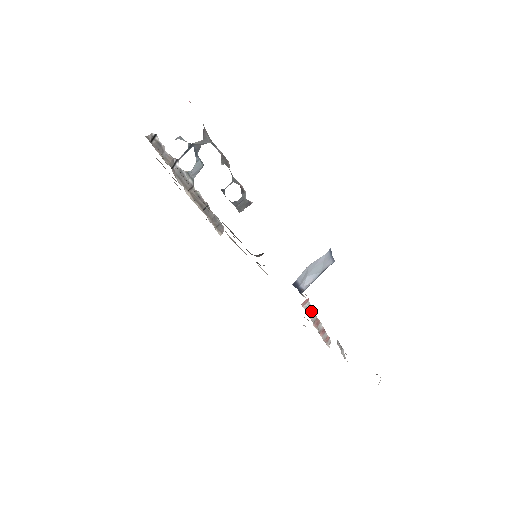
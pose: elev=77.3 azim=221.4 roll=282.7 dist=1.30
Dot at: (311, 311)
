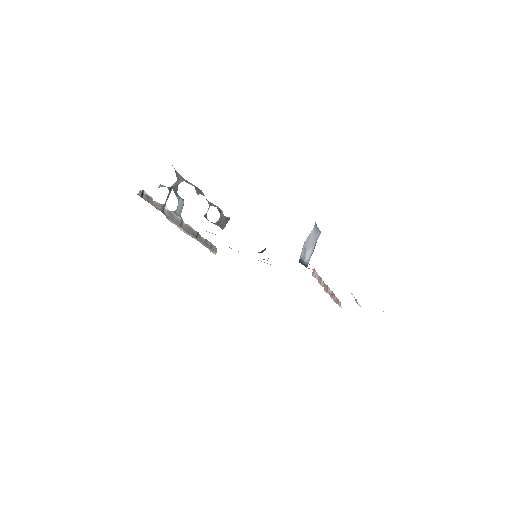
Dot at: (319, 279)
